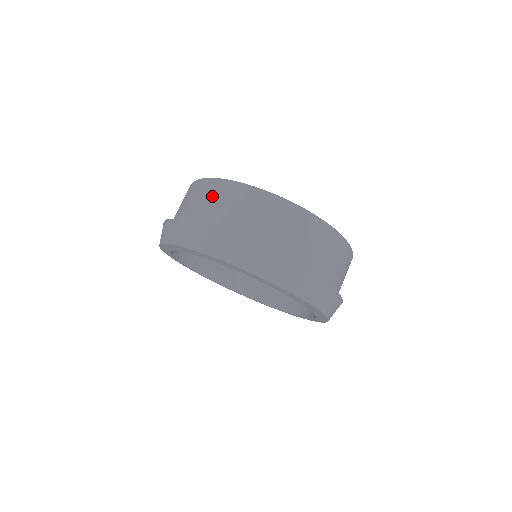
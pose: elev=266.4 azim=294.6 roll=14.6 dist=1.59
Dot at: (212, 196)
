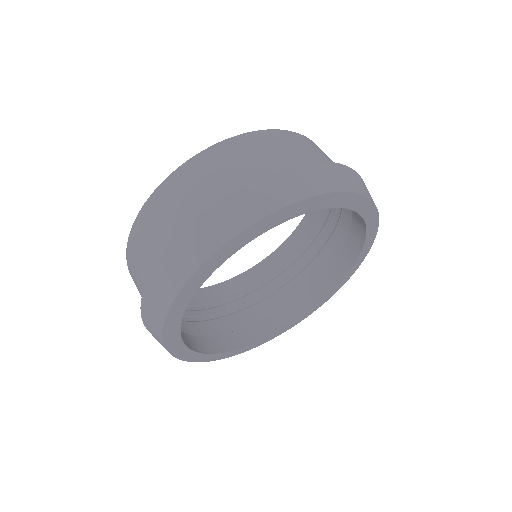
Dot at: (165, 207)
